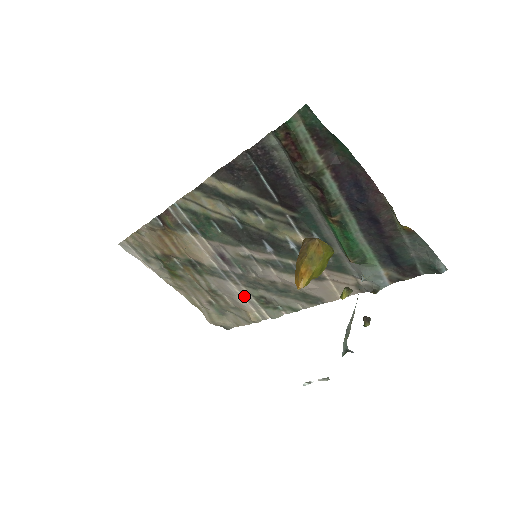
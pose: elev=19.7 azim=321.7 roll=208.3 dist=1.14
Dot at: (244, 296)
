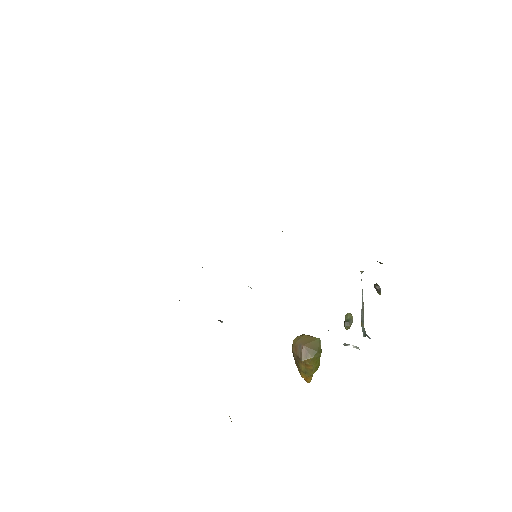
Dot at: occluded
